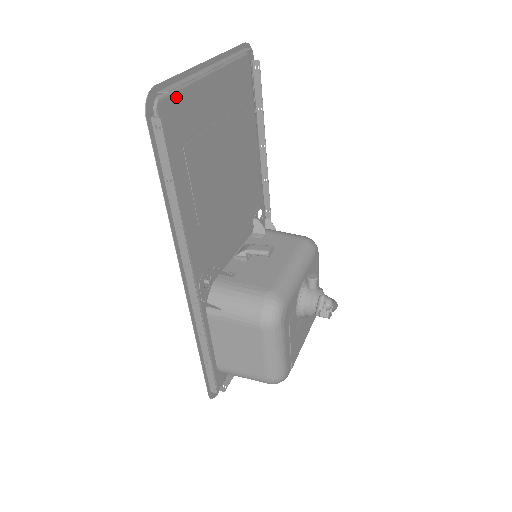
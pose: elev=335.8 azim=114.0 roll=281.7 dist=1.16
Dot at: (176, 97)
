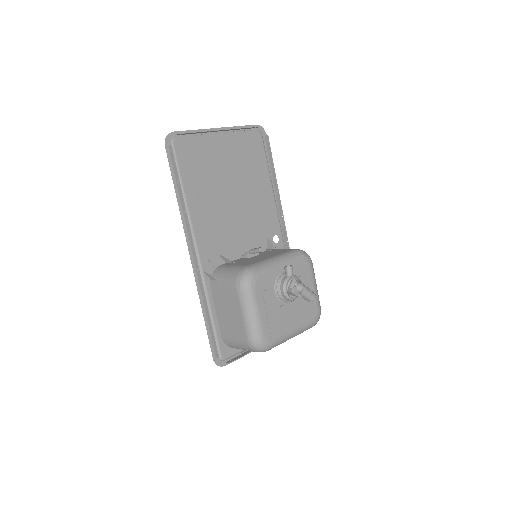
Dot at: (189, 141)
